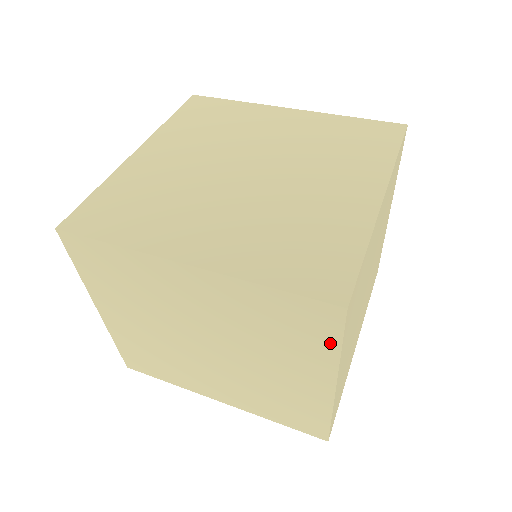
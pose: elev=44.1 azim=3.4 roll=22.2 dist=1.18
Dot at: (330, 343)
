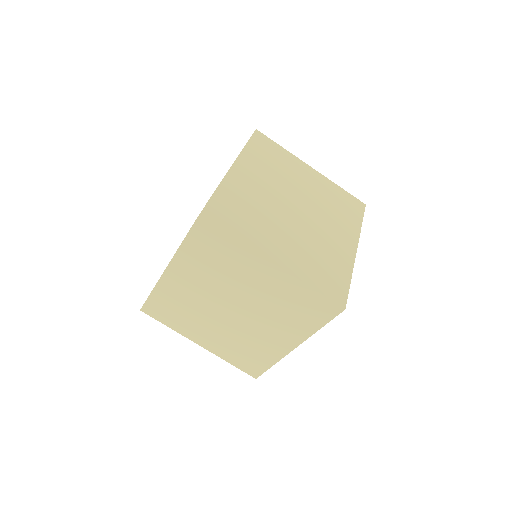
Dot at: (227, 240)
